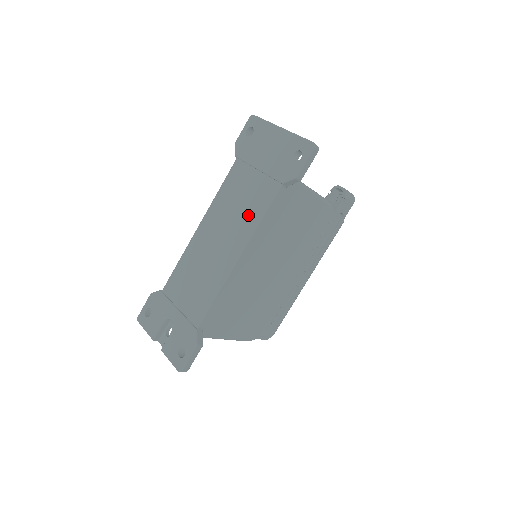
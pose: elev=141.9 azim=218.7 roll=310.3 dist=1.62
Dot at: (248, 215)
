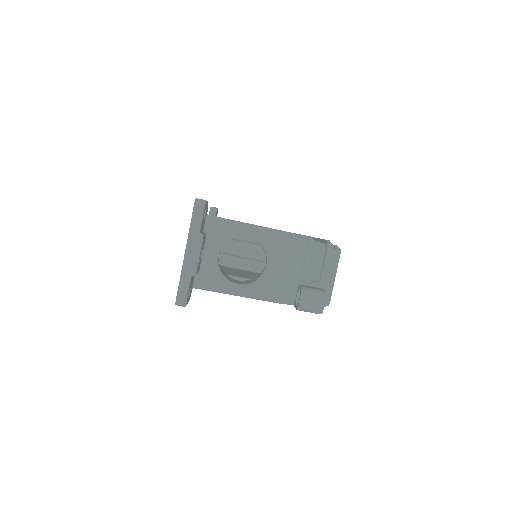
Dot at: occluded
